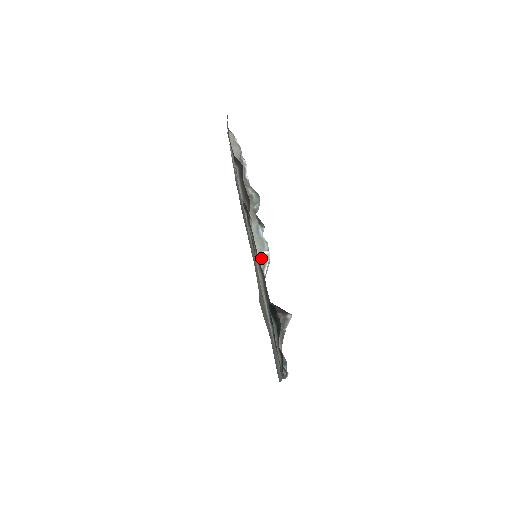
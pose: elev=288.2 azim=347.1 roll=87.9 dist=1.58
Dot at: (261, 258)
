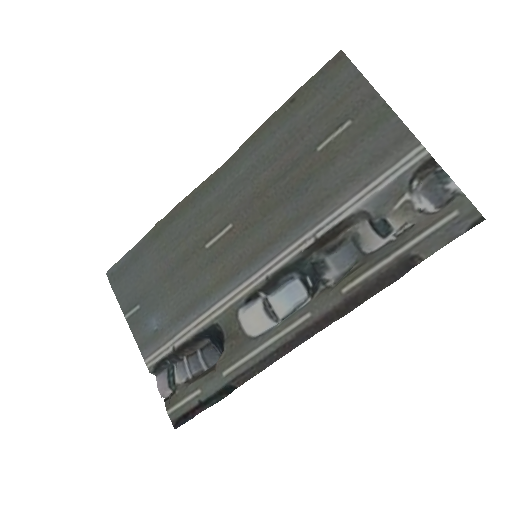
Dot at: (272, 331)
